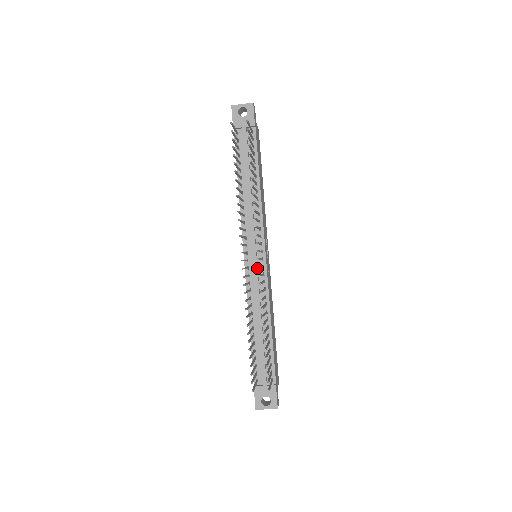
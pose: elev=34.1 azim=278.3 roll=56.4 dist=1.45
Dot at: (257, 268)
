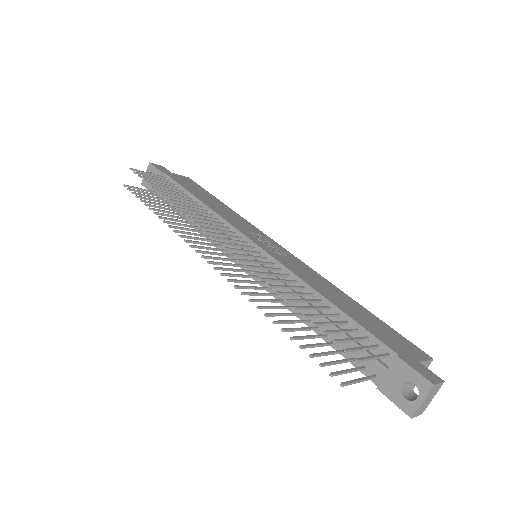
Dot at: occluded
